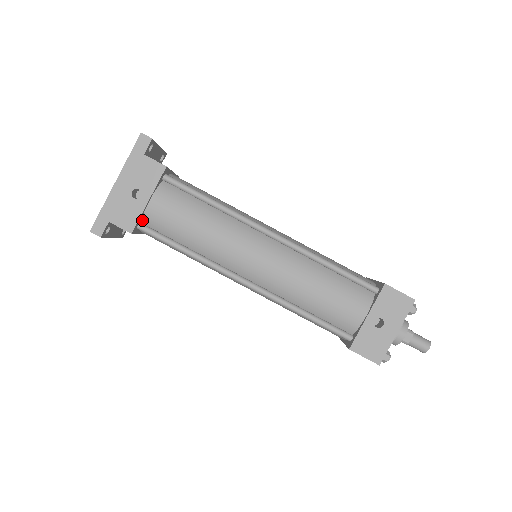
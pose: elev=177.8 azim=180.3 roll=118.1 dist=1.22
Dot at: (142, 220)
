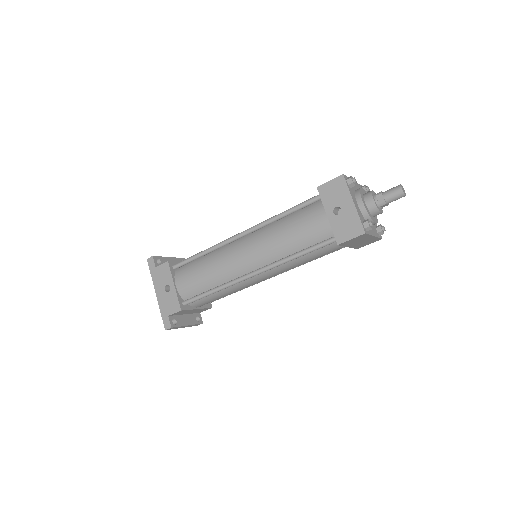
Dot at: (183, 299)
